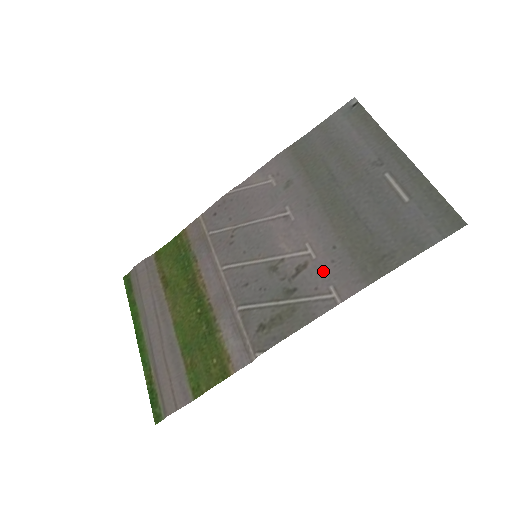
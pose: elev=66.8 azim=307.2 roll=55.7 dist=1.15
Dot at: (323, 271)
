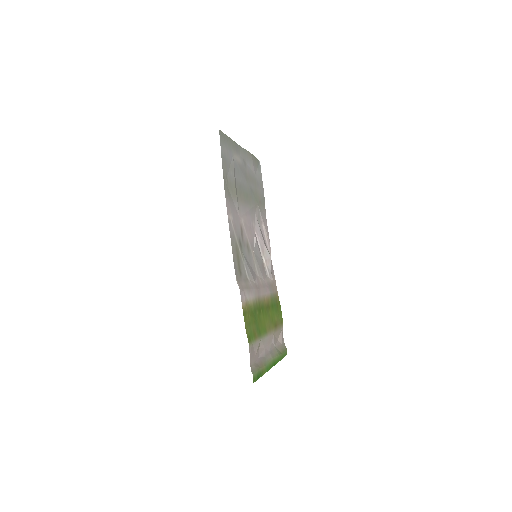
Dot at: (236, 219)
